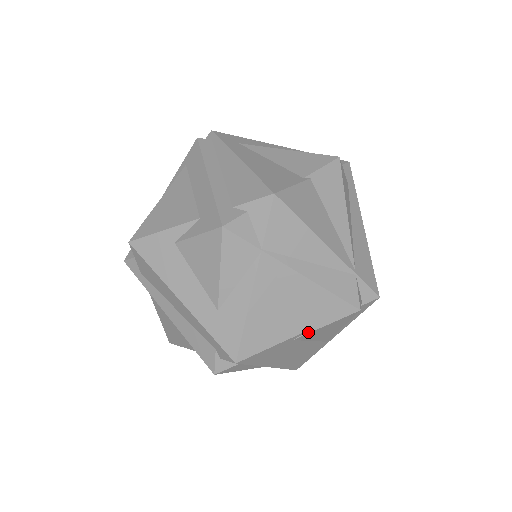
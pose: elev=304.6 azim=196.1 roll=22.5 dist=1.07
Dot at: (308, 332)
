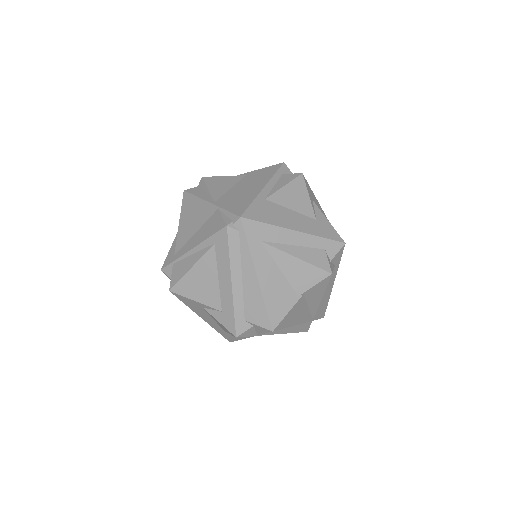
Dot at: occluded
